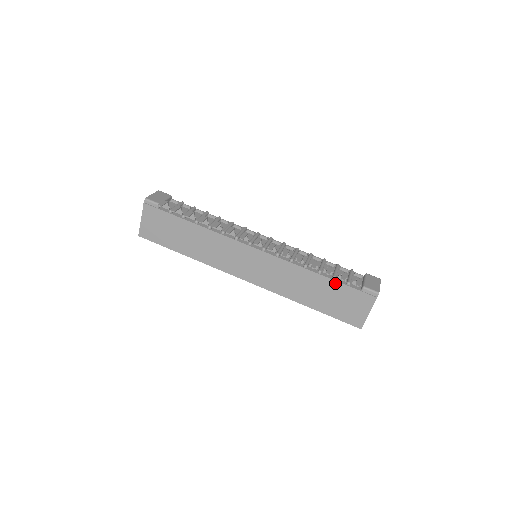
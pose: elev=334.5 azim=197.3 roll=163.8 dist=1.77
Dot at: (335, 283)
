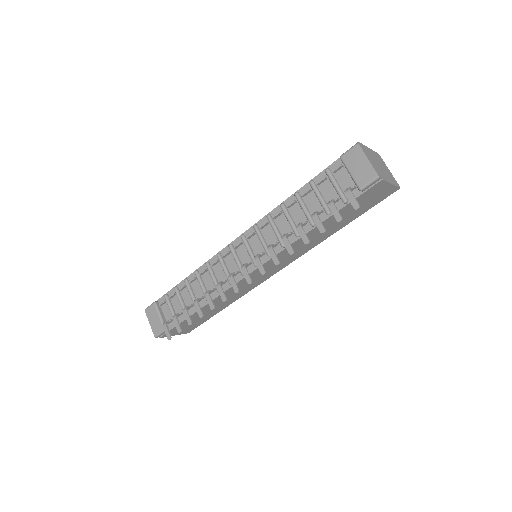
Dot at: occluded
